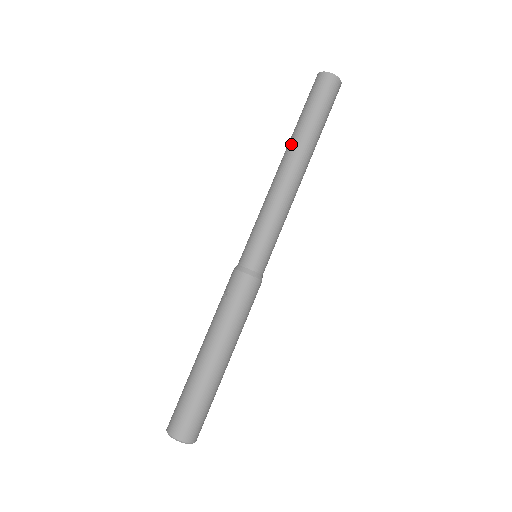
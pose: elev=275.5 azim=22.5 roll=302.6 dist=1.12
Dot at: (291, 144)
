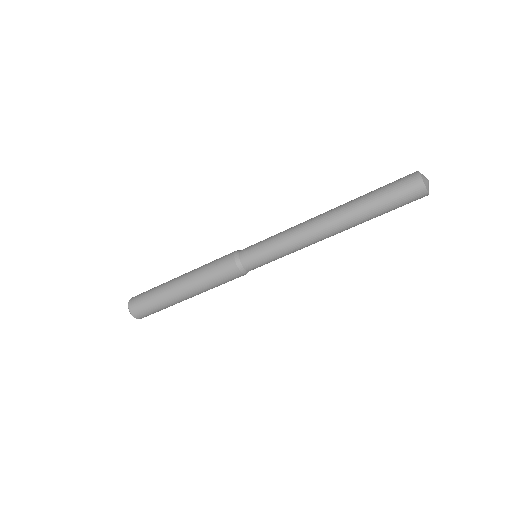
Dot at: (343, 210)
